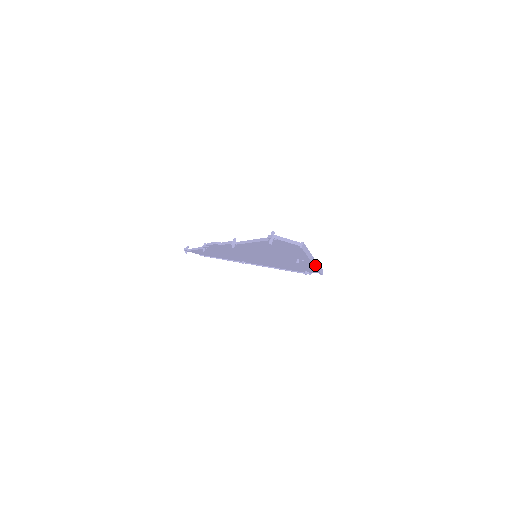
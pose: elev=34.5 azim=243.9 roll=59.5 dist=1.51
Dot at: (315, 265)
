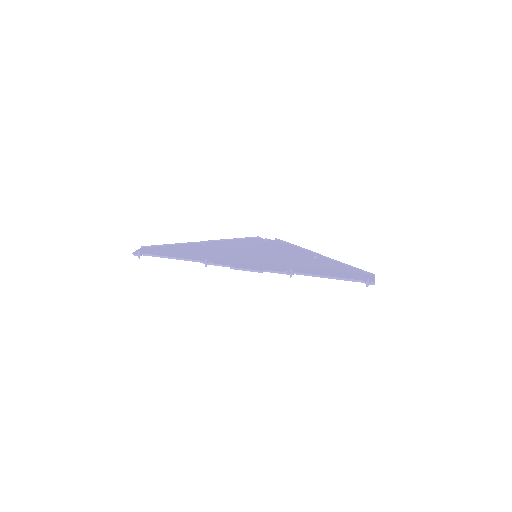
Dot at: occluded
